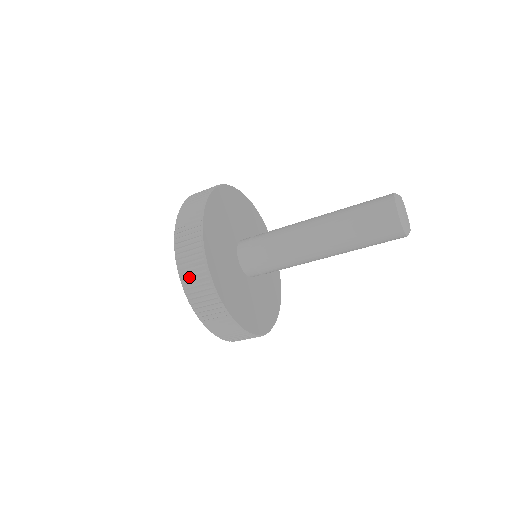
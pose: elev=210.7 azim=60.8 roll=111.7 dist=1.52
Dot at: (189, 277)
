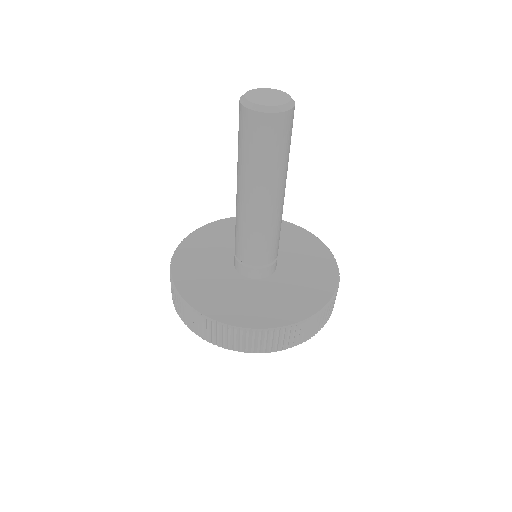
Dot at: (220, 340)
